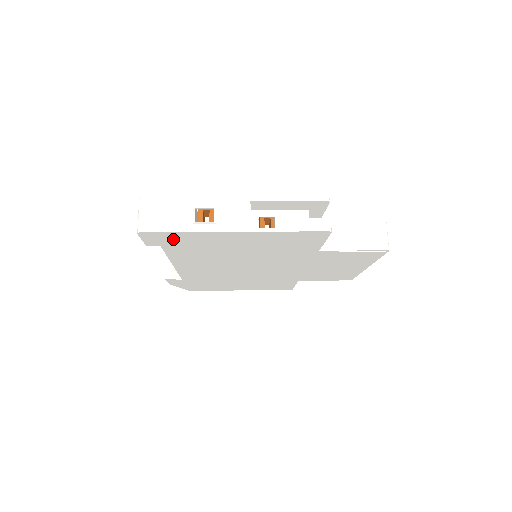
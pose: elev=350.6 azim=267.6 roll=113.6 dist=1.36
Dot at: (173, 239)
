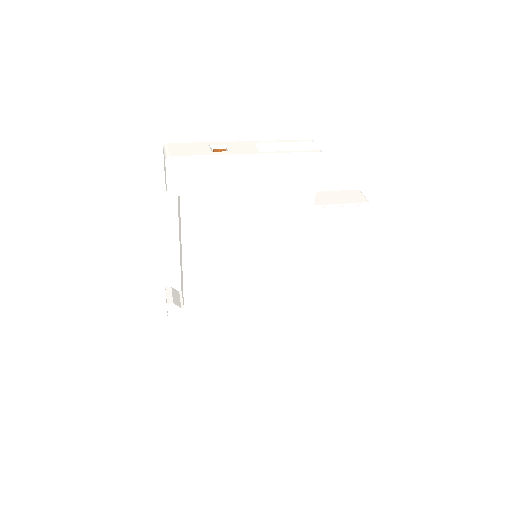
Dot at: (193, 175)
